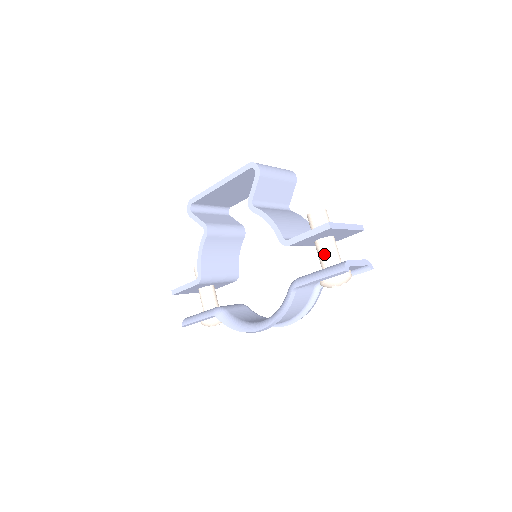
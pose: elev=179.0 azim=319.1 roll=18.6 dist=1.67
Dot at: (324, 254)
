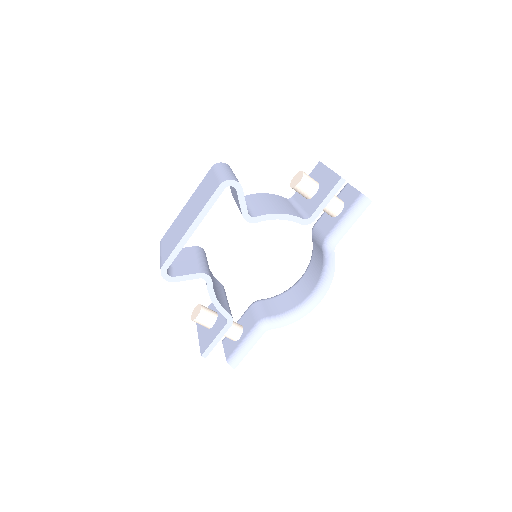
Dot at: (332, 204)
